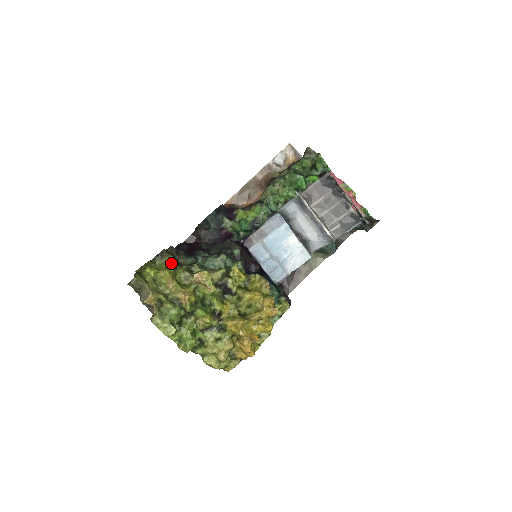
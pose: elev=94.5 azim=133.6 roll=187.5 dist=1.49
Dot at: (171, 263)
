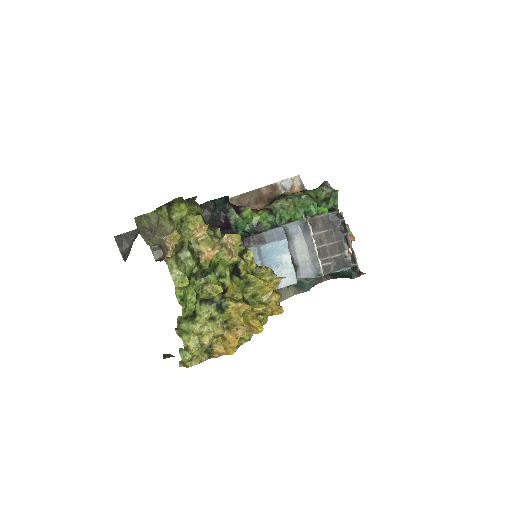
Dot at: (199, 214)
